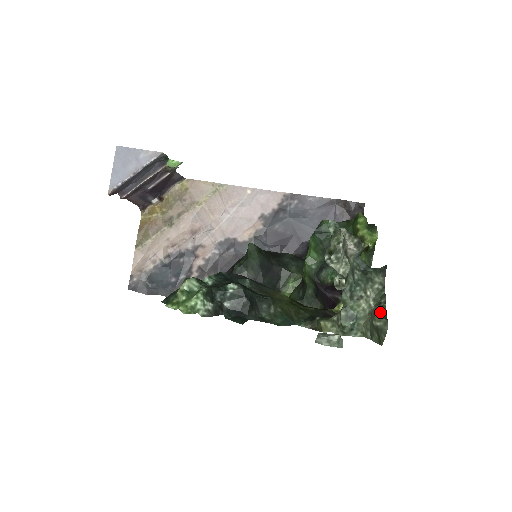
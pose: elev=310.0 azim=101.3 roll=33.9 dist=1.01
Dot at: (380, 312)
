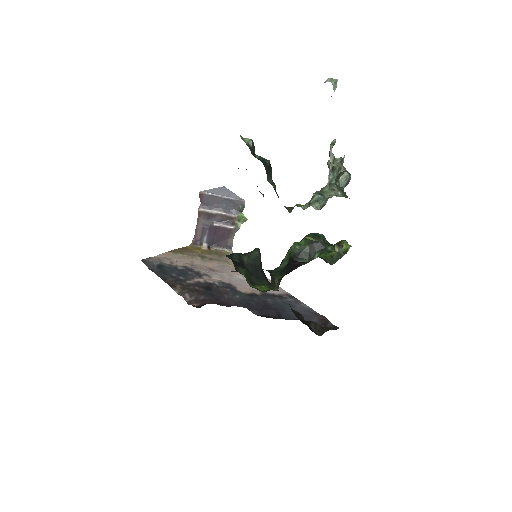
Dot at: occluded
